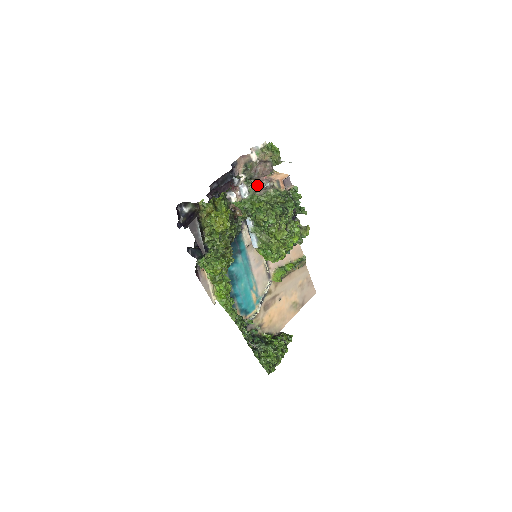
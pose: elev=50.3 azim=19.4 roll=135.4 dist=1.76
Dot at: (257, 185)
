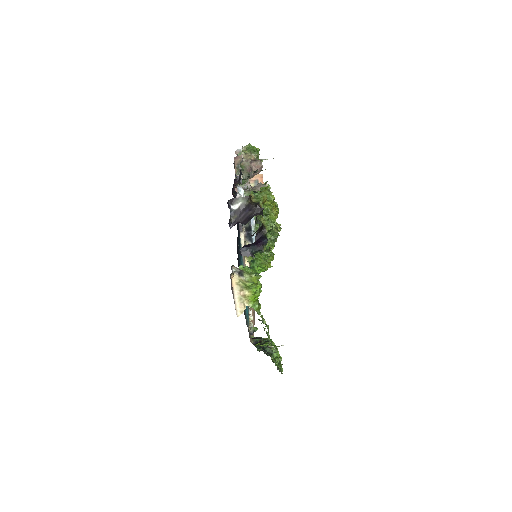
Dot at: occluded
